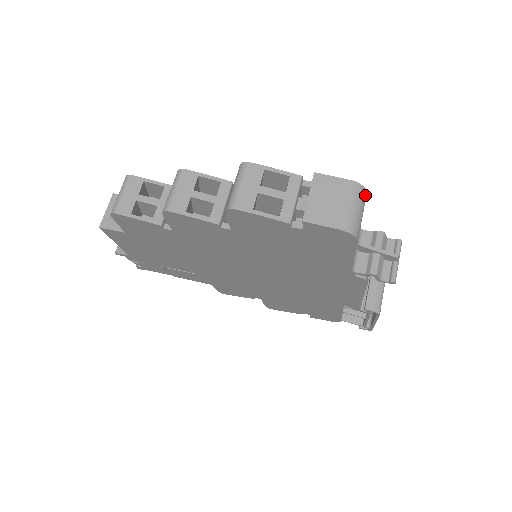
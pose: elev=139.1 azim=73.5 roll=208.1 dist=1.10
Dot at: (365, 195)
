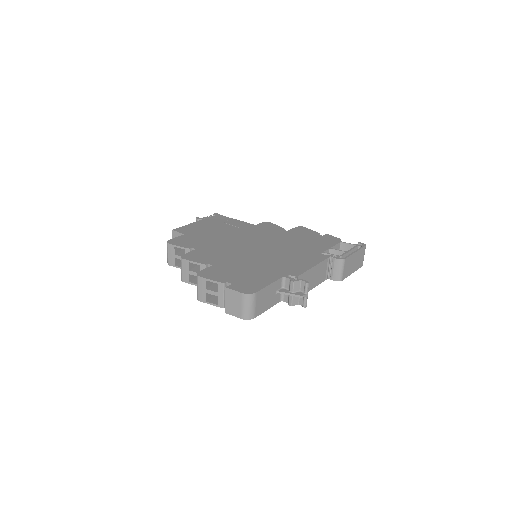
Dot at: (254, 296)
